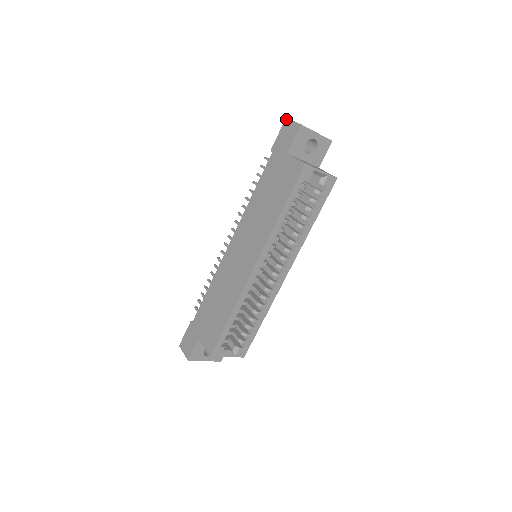
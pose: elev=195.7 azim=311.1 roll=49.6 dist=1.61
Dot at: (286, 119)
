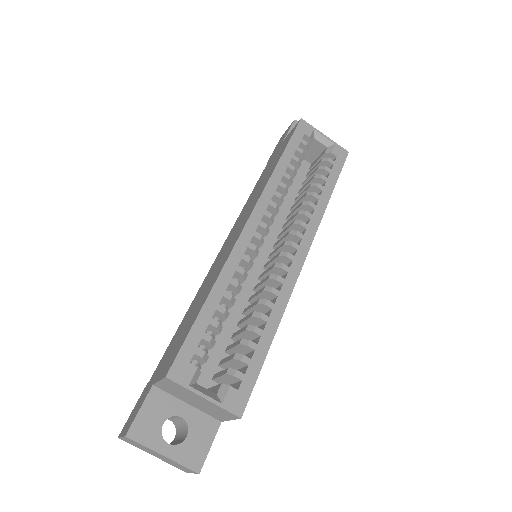
Dot at: (281, 137)
